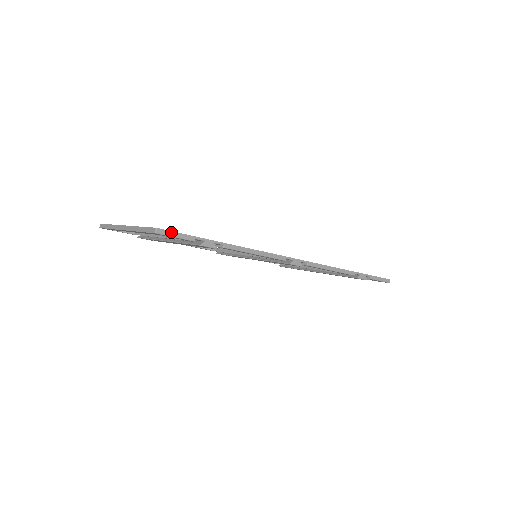
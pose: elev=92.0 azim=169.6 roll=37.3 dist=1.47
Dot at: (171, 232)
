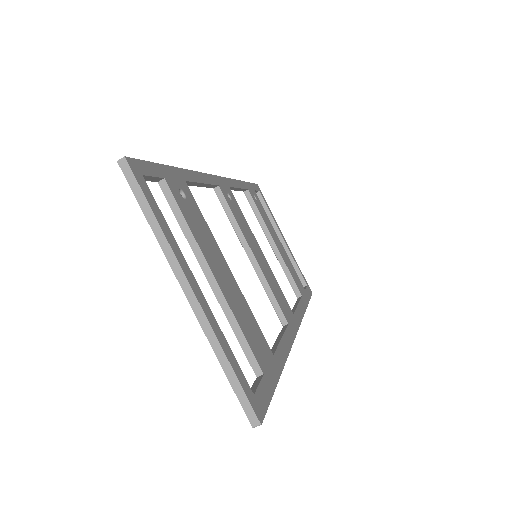
Dot at: (265, 412)
